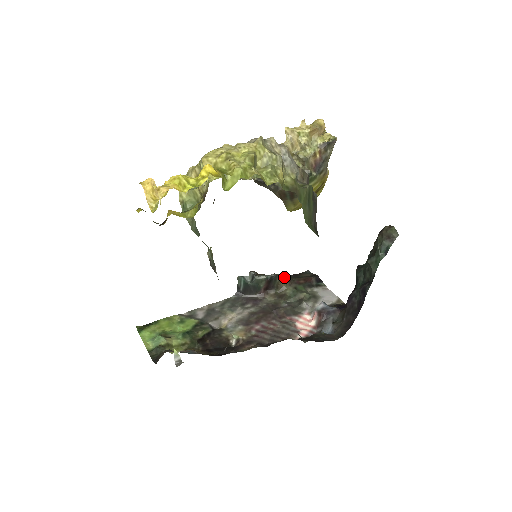
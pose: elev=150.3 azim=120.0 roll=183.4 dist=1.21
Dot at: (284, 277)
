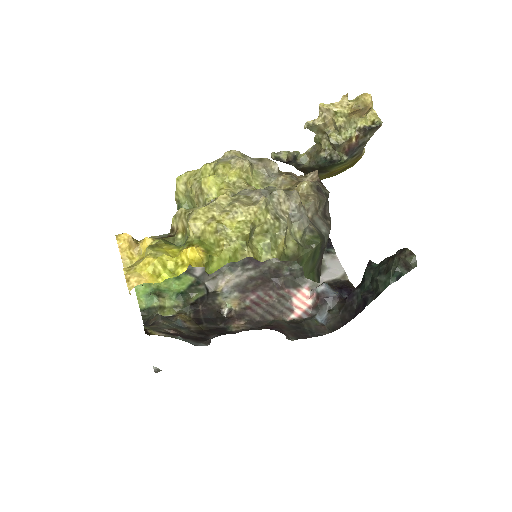
Dot at: occluded
